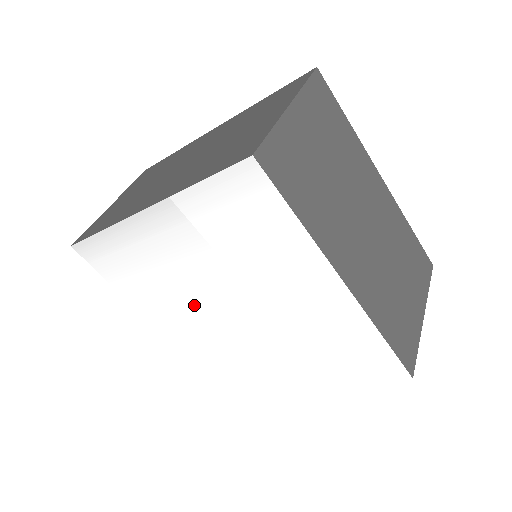
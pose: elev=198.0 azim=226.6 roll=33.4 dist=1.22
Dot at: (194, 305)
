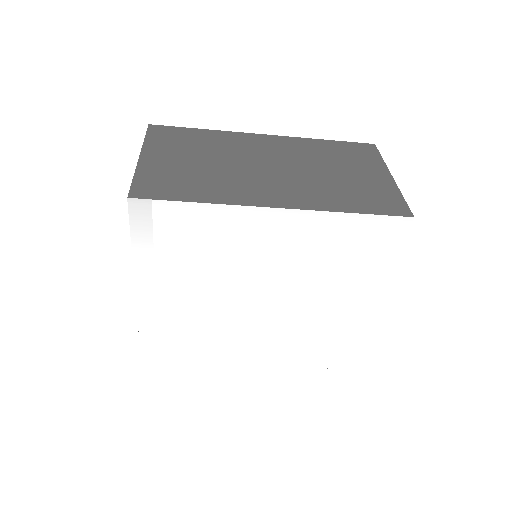
Dot at: (223, 292)
